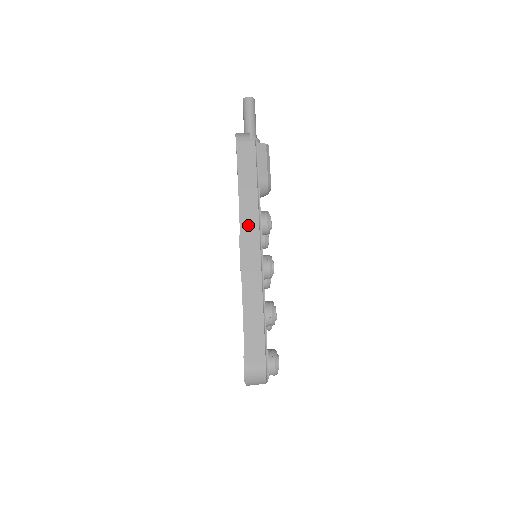
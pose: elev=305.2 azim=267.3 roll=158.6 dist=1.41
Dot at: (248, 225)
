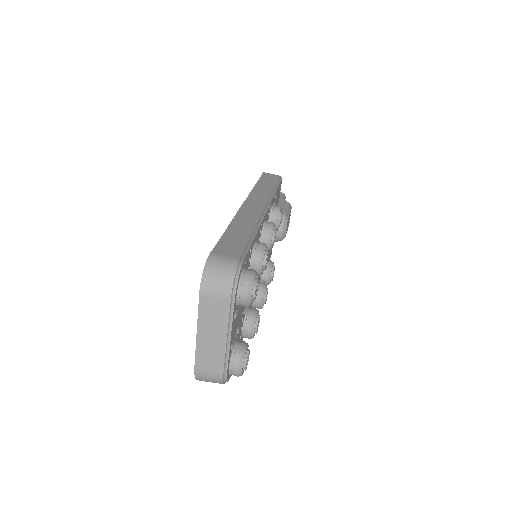
Dot at: (257, 197)
